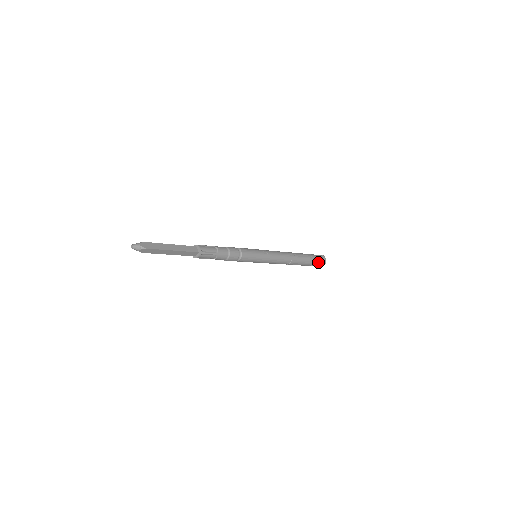
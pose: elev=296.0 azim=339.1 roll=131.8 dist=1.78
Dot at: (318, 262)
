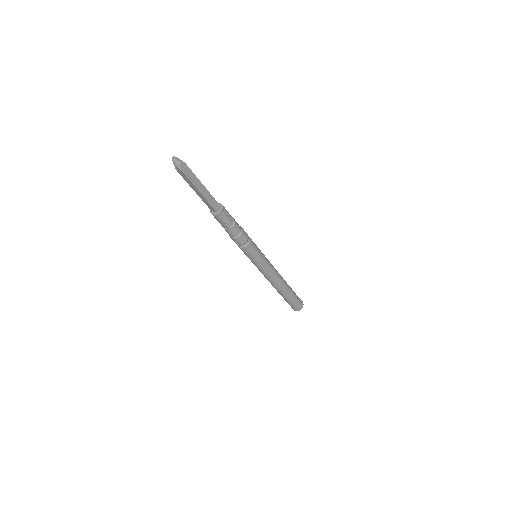
Dot at: (298, 298)
